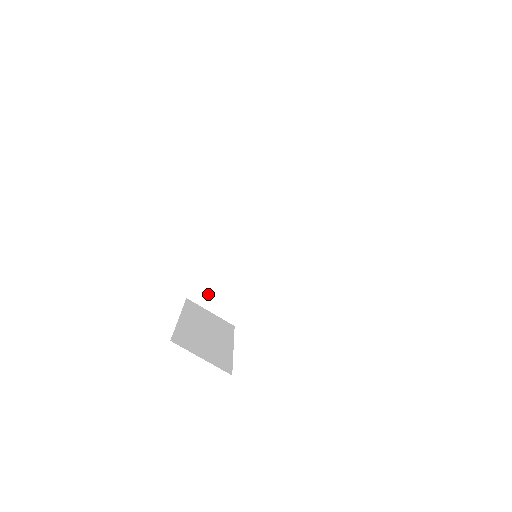
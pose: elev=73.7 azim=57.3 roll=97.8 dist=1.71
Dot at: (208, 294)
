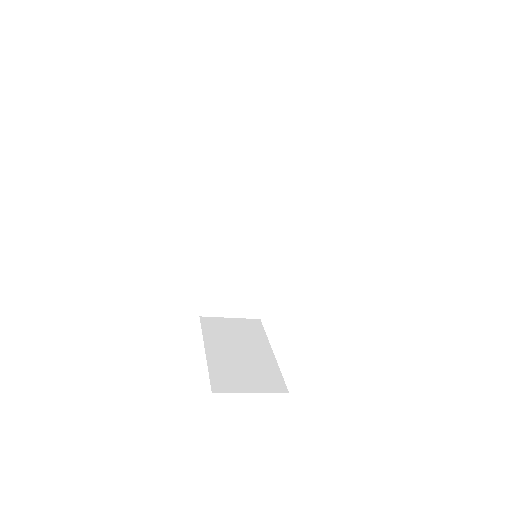
Dot at: (219, 303)
